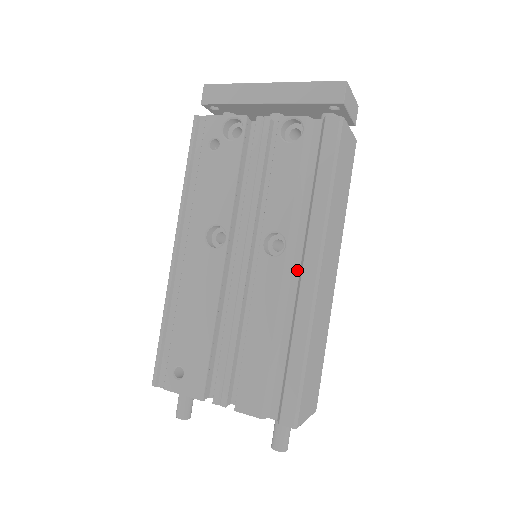
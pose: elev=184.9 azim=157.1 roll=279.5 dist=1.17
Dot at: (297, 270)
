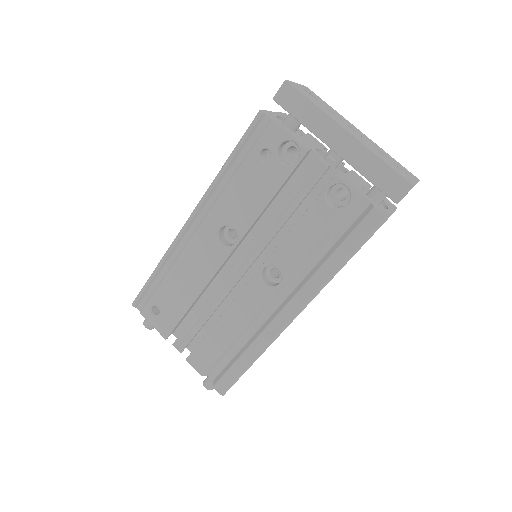
Dot at: (279, 303)
